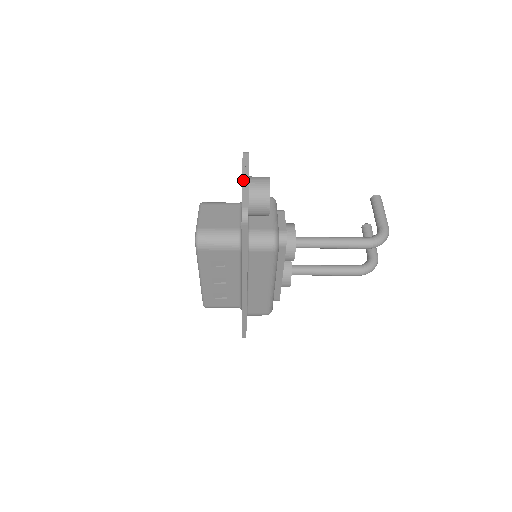
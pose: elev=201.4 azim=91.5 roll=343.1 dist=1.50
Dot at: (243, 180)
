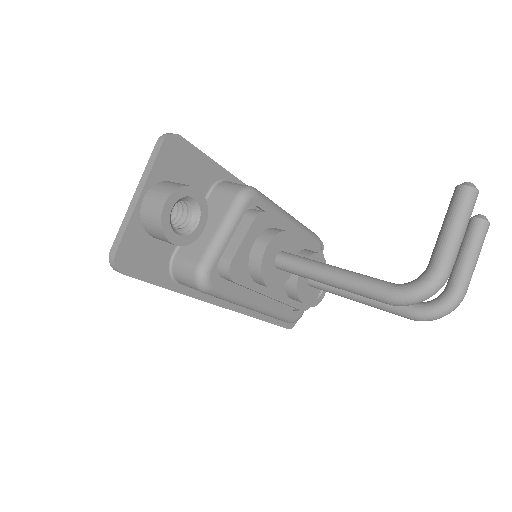
Dot at: (133, 198)
